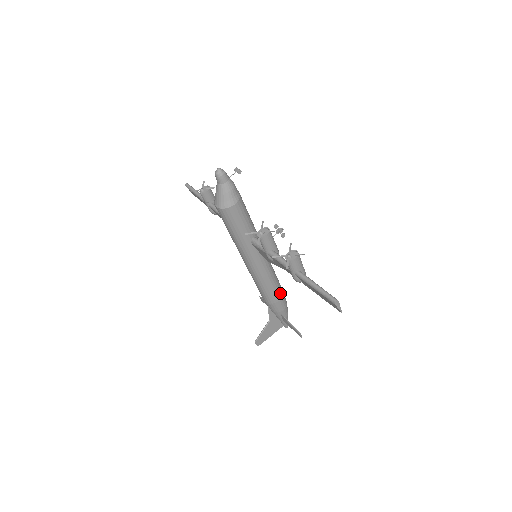
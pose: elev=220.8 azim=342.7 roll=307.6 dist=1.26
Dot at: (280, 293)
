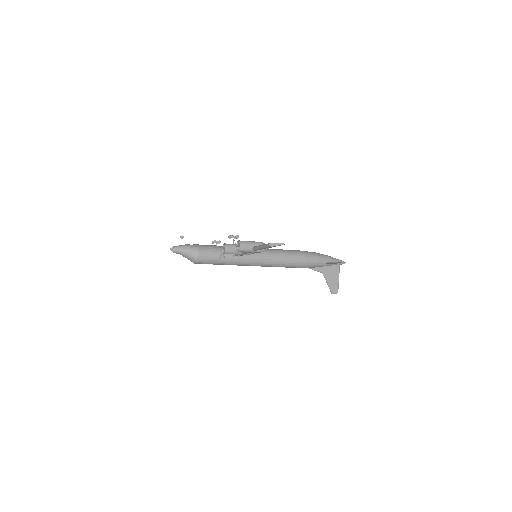
Dot at: (300, 255)
